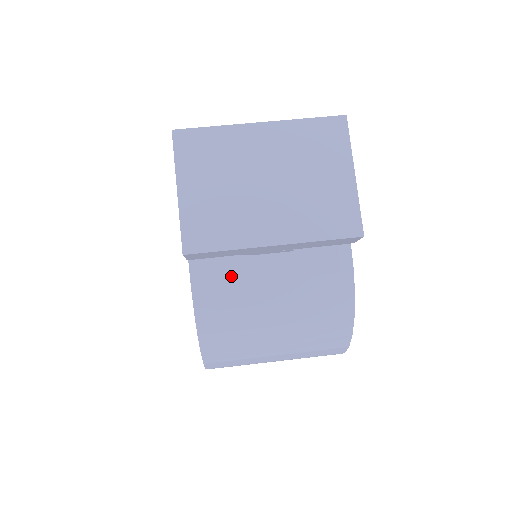
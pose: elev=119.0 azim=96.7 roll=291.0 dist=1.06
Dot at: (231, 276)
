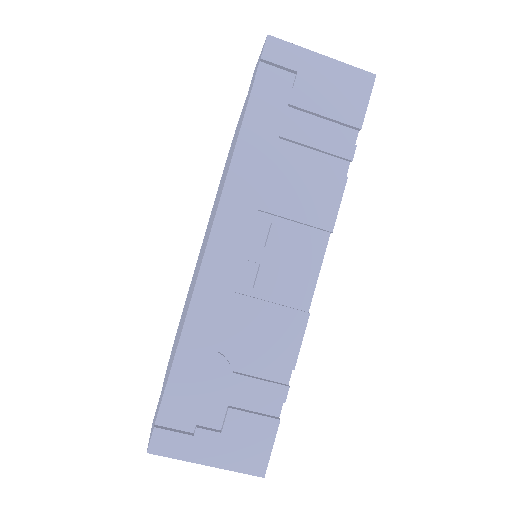
Dot at: occluded
